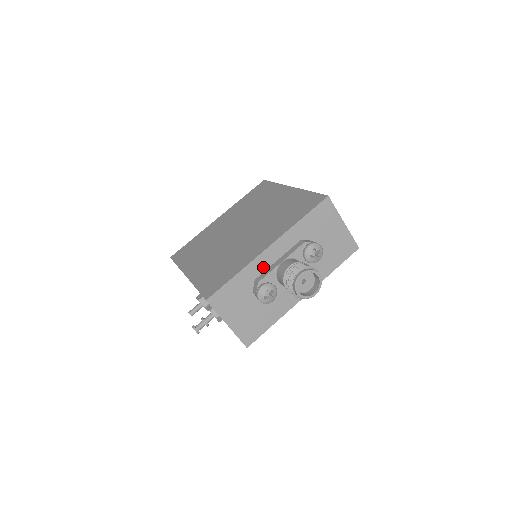
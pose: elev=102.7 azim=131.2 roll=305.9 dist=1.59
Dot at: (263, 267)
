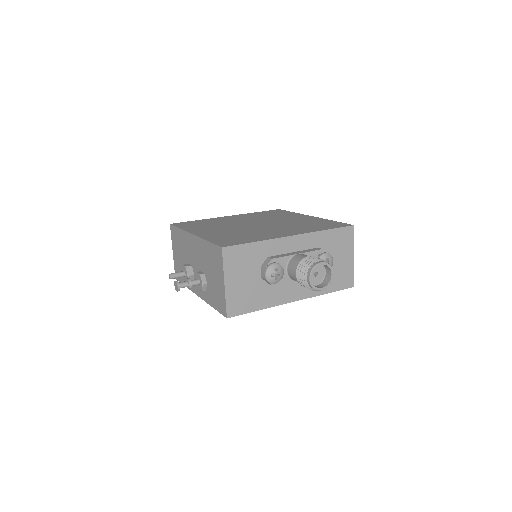
Dot at: (280, 250)
